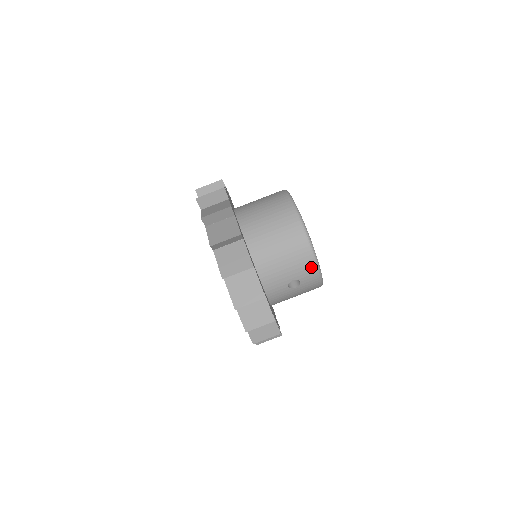
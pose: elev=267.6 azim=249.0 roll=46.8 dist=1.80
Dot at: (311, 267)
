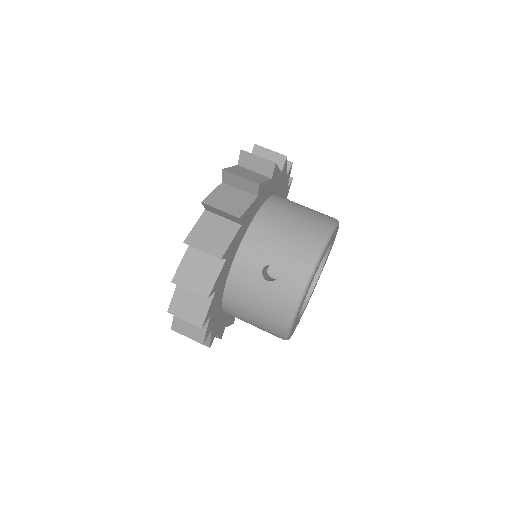
Dot at: (303, 268)
